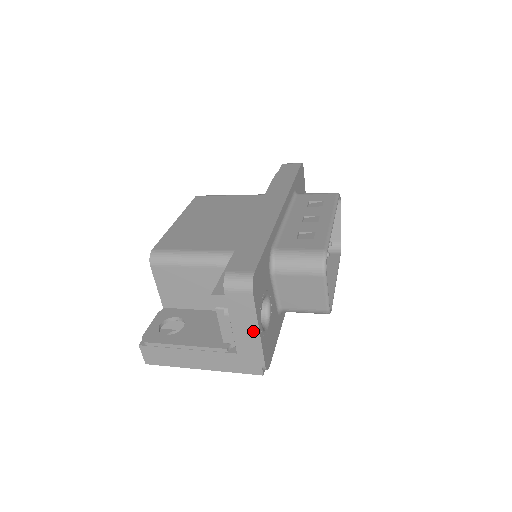
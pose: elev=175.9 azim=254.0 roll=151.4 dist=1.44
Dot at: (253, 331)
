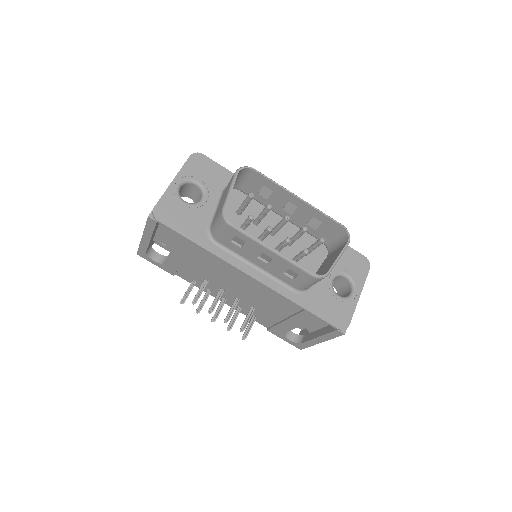
Dot at: (172, 183)
